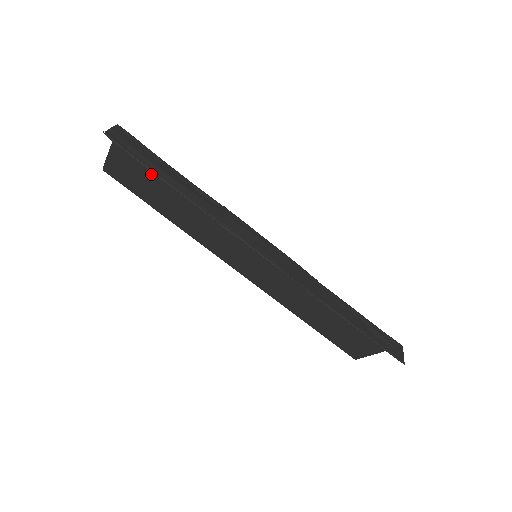
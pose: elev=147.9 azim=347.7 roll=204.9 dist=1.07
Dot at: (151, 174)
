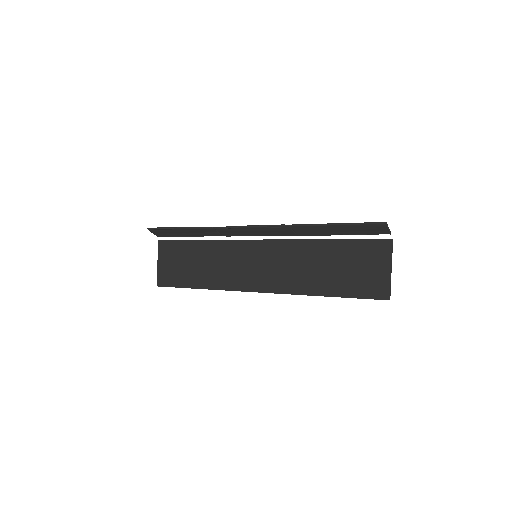
Dot at: (181, 256)
